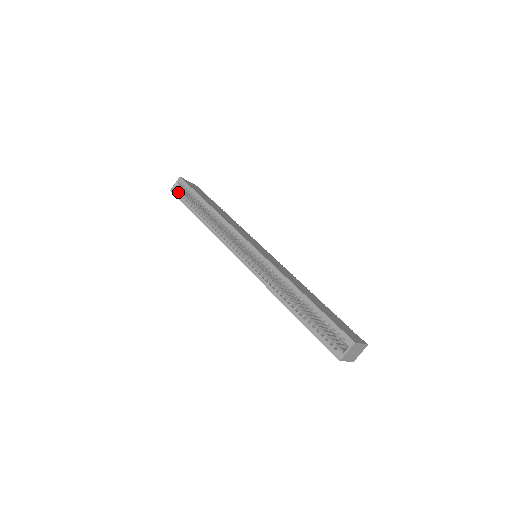
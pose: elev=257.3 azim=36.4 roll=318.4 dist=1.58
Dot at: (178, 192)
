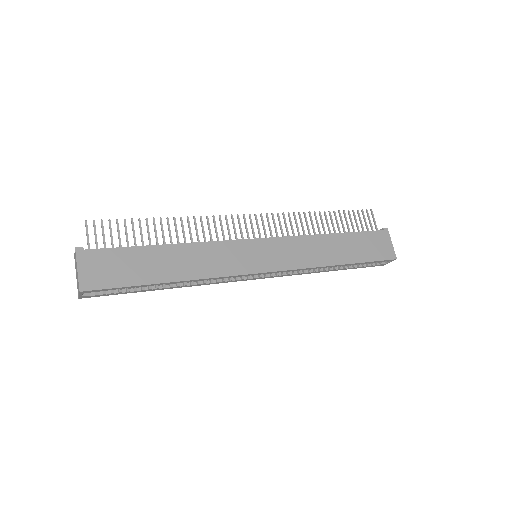
Dot at: (98, 295)
